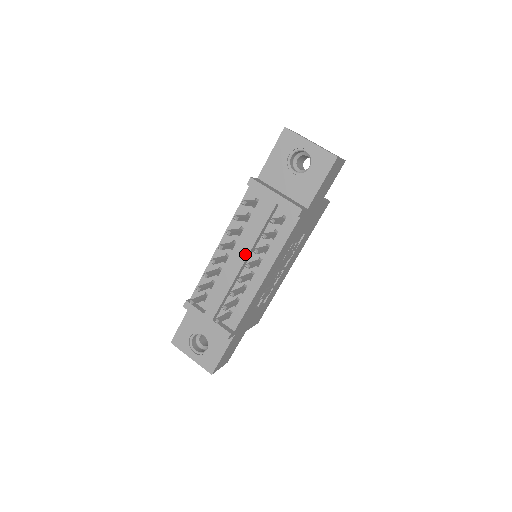
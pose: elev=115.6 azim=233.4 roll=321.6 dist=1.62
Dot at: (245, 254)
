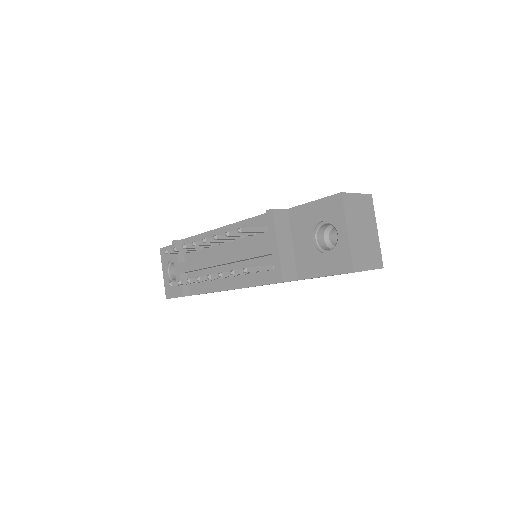
Dot at: (226, 260)
